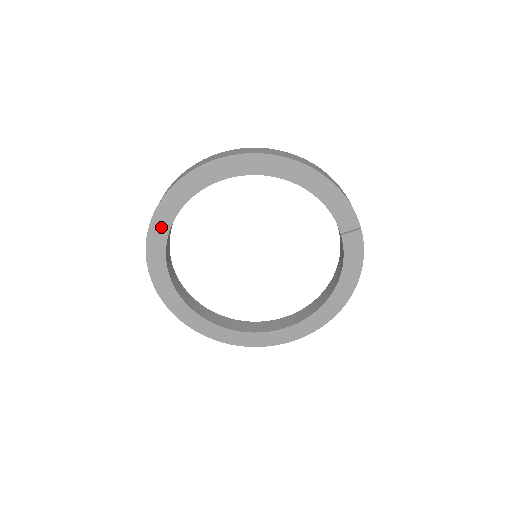
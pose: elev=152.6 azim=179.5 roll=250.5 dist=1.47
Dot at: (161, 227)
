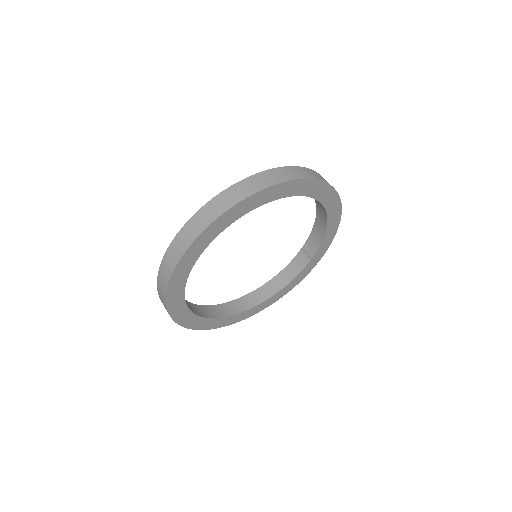
Dot at: (237, 213)
